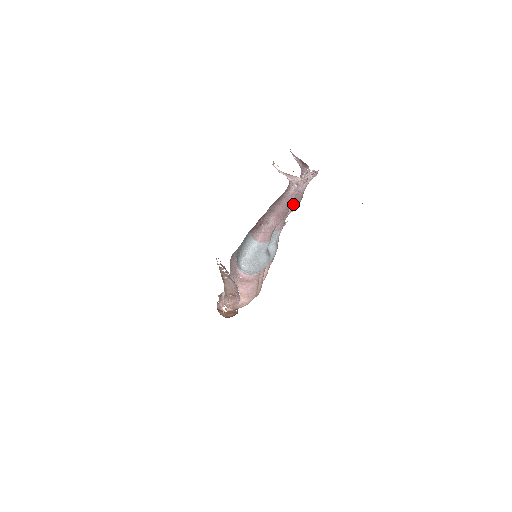
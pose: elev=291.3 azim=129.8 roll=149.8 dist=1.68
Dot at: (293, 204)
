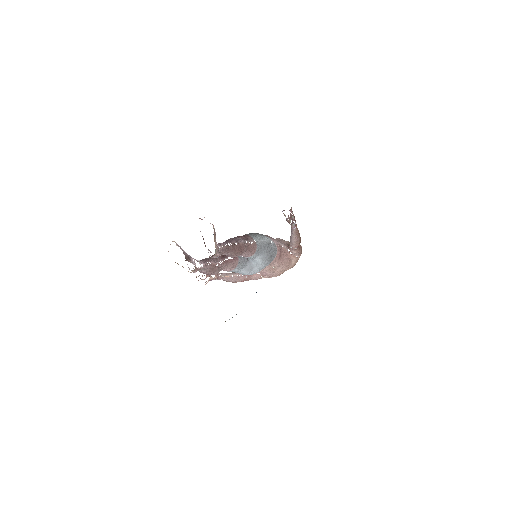
Dot at: occluded
